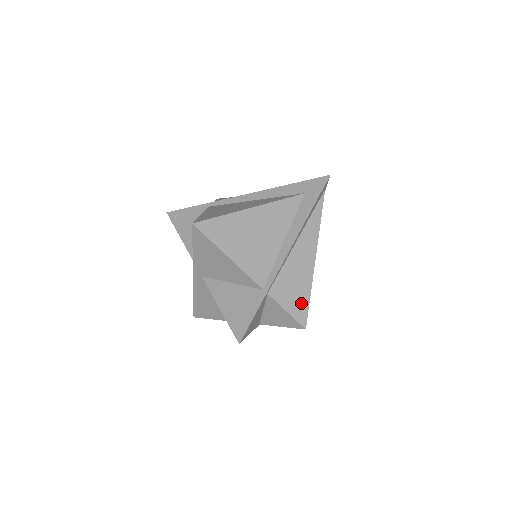
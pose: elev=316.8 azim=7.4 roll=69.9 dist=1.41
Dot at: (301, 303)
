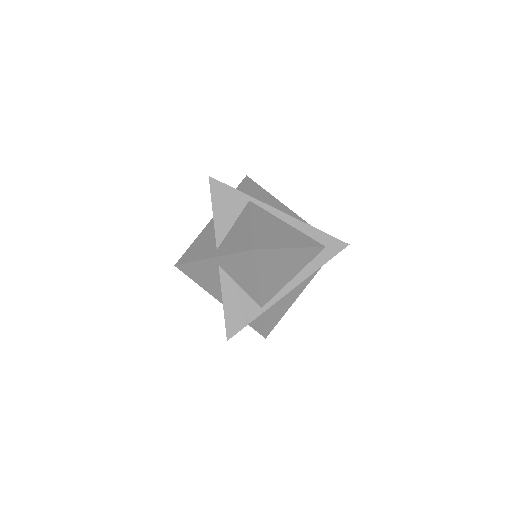
Dot at: (274, 321)
